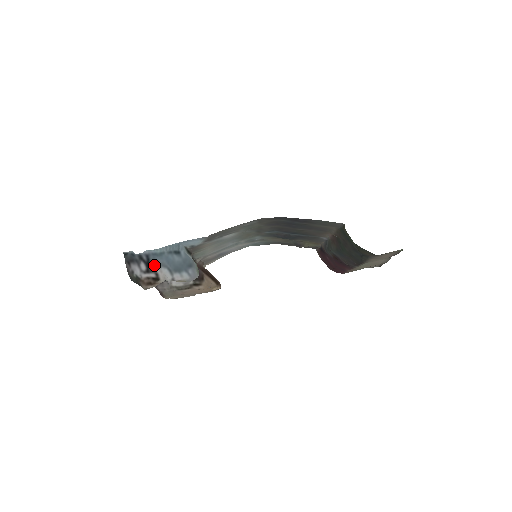
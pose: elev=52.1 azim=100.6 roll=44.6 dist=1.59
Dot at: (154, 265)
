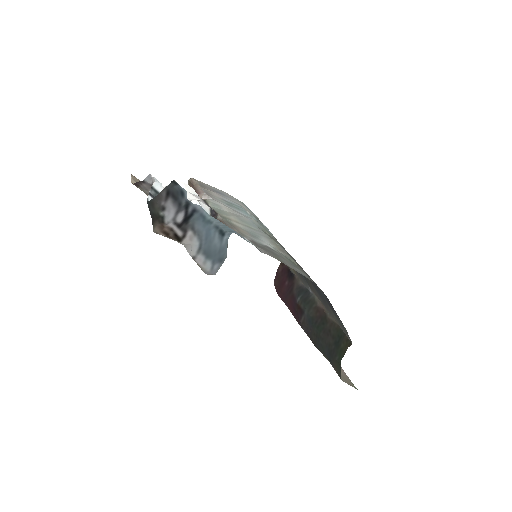
Dot at: (191, 225)
